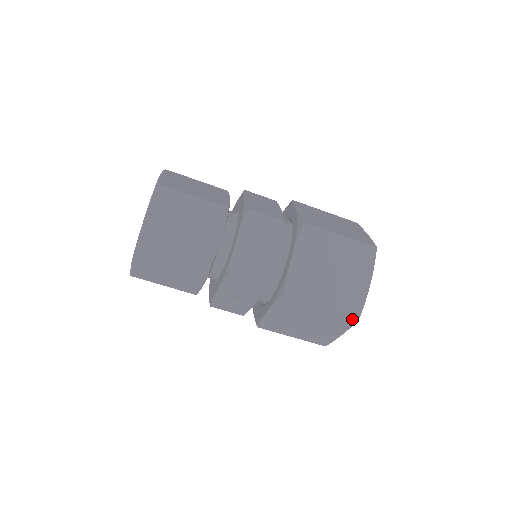
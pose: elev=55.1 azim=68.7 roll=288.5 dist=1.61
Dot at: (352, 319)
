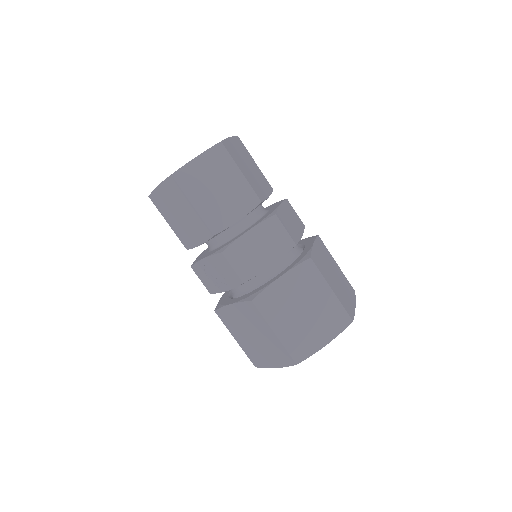
Dot at: (290, 361)
